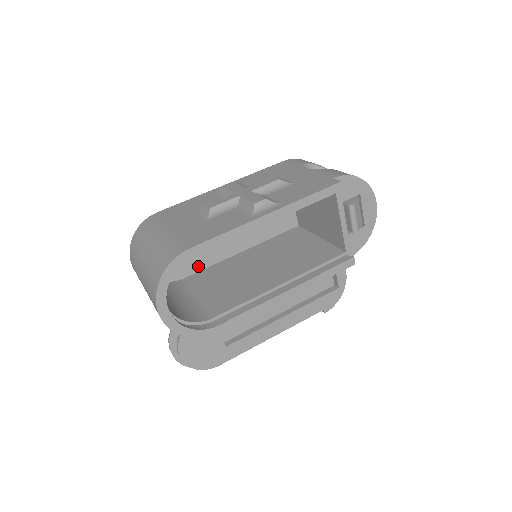
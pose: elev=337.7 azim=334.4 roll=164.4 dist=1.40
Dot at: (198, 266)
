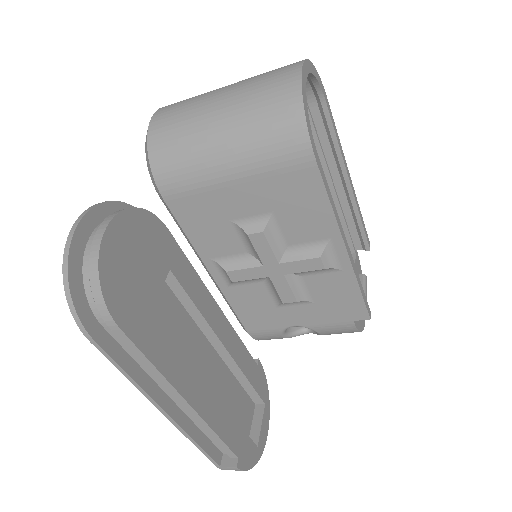
Dot at: occluded
